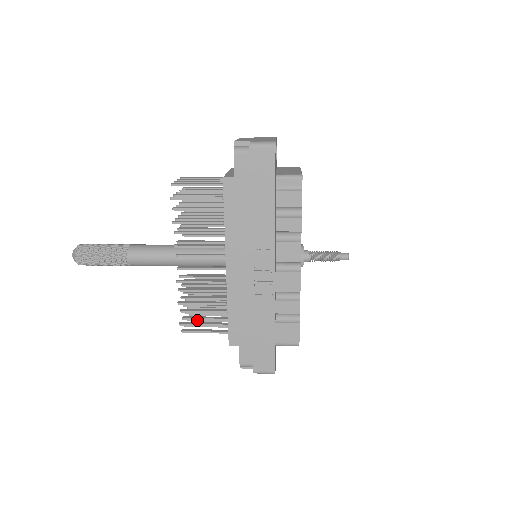
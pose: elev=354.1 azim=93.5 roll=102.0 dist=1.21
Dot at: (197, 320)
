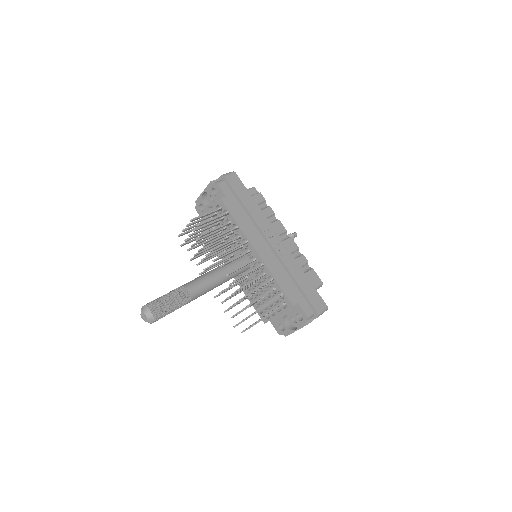
Dot at: occluded
